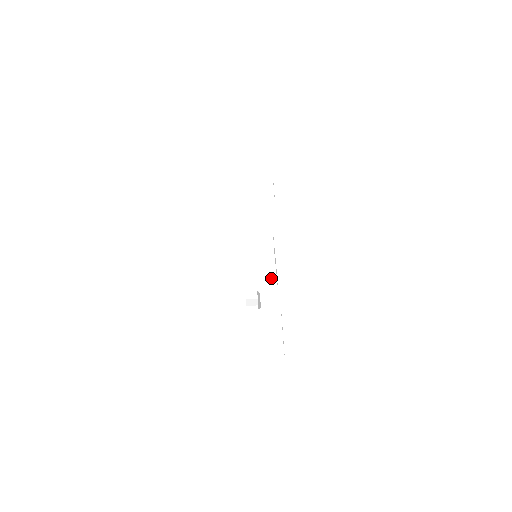
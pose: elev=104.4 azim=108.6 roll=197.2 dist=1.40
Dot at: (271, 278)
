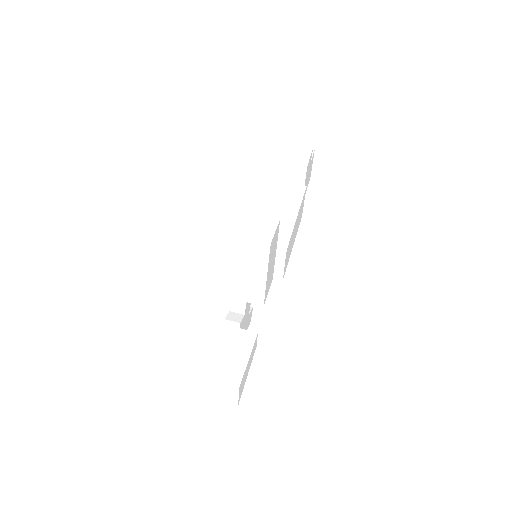
Dot at: (257, 286)
